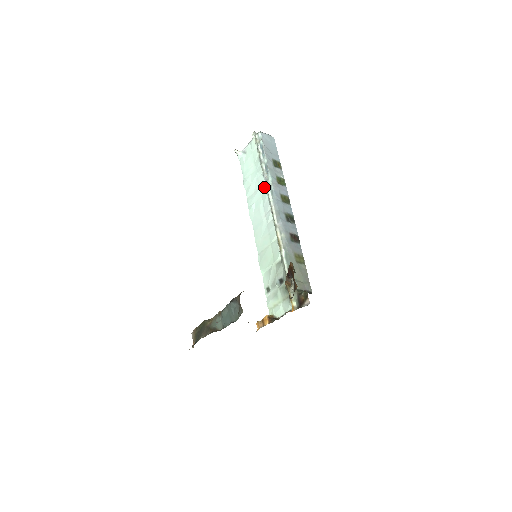
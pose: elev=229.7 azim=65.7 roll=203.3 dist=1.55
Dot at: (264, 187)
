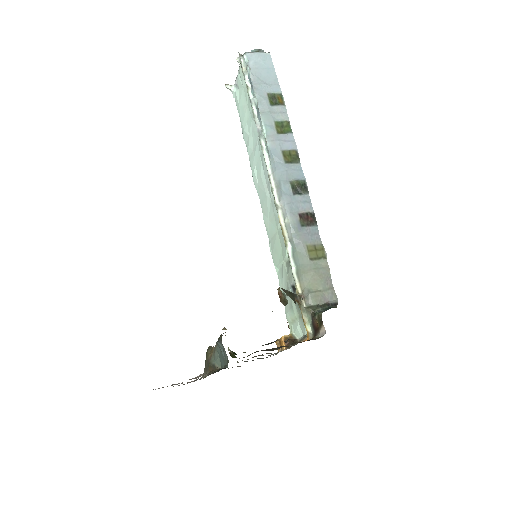
Dot at: (259, 143)
